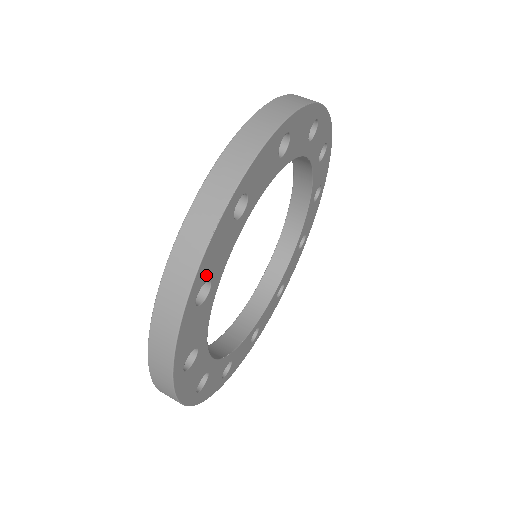
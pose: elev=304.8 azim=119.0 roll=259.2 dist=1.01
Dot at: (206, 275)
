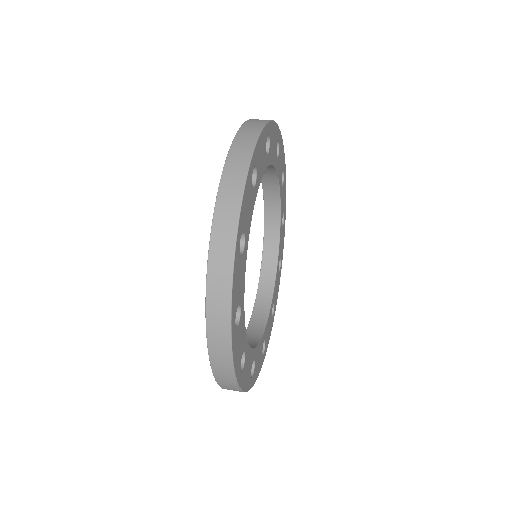
Dot at: (257, 161)
